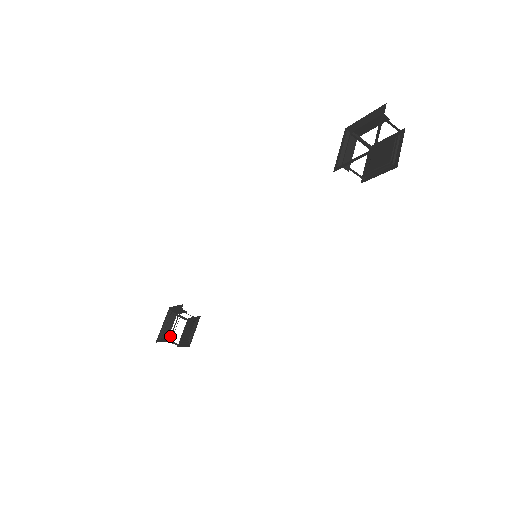
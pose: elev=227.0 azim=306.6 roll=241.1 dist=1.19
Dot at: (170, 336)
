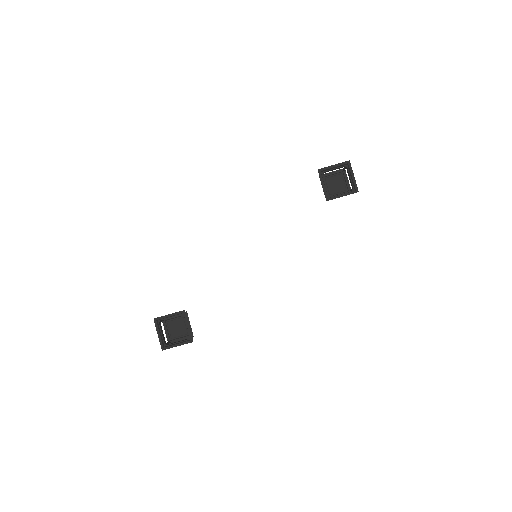
Dot at: (190, 338)
